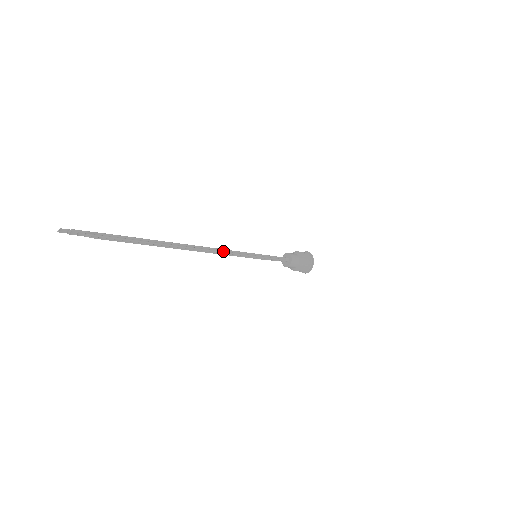
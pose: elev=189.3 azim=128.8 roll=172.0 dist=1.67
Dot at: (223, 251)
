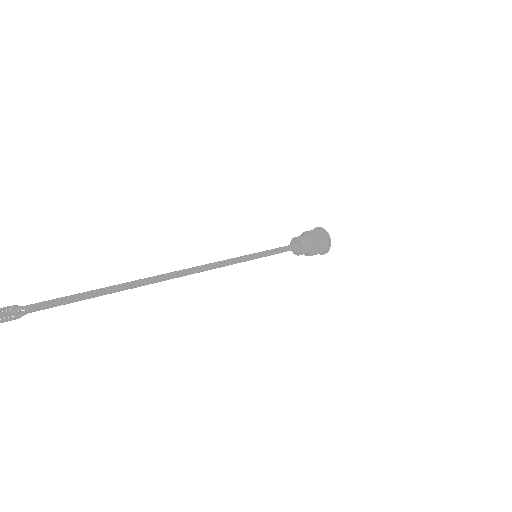
Dot at: (212, 268)
